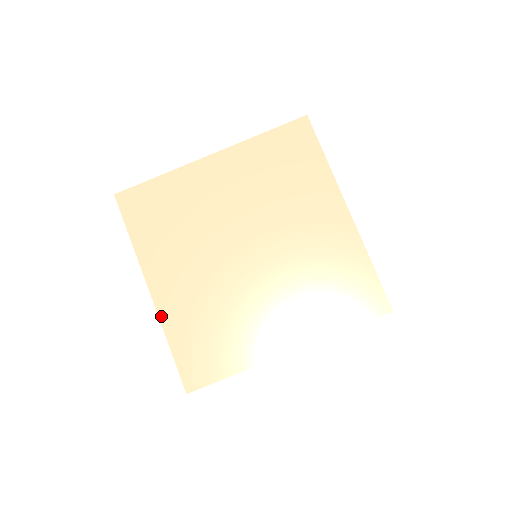
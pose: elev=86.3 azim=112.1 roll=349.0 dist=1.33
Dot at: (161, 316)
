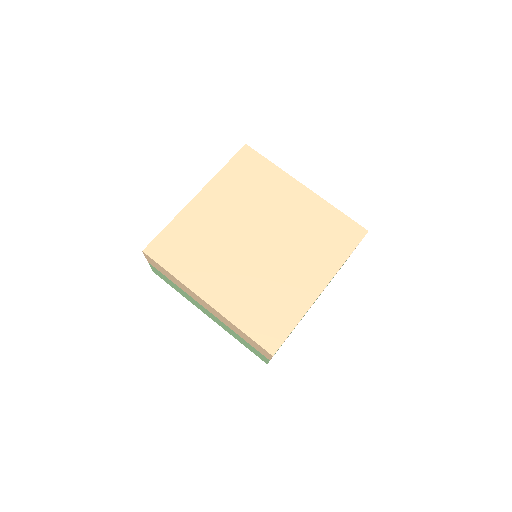
Dot at: (224, 314)
